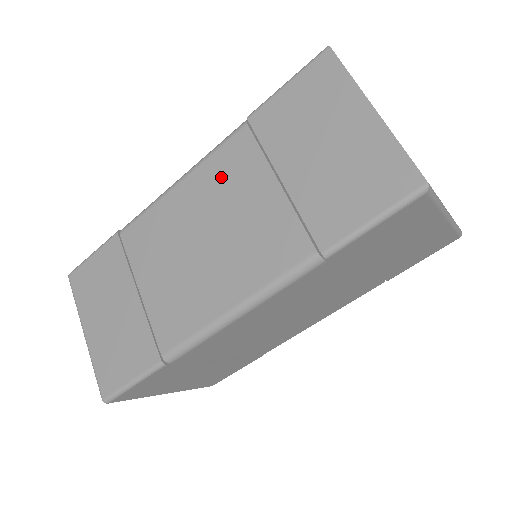
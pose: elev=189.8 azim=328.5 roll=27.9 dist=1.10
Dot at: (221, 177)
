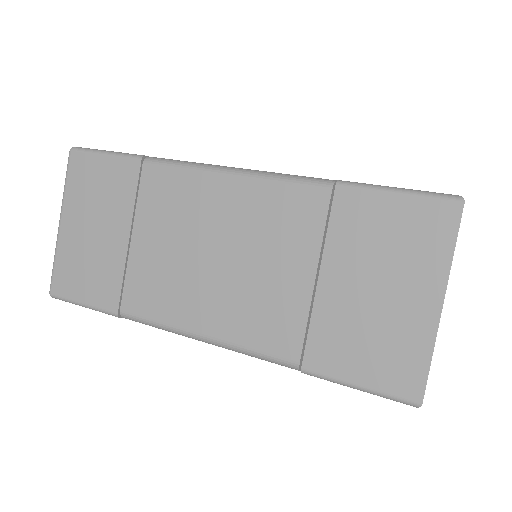
Dot at: (271, 215)
